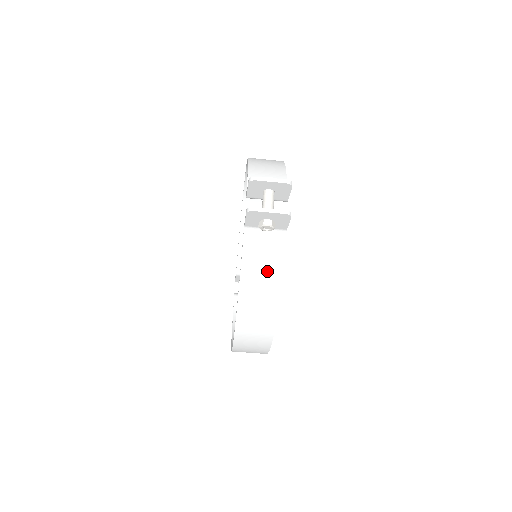
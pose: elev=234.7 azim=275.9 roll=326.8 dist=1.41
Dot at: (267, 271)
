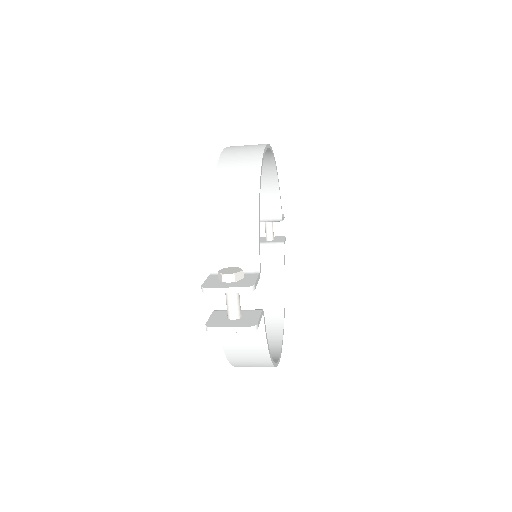
Dot at: (250, 346)
